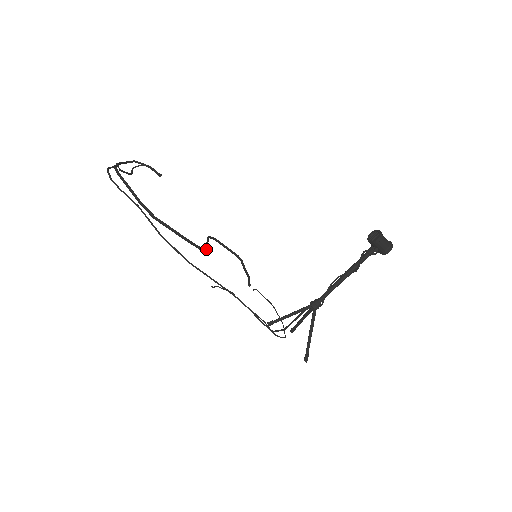
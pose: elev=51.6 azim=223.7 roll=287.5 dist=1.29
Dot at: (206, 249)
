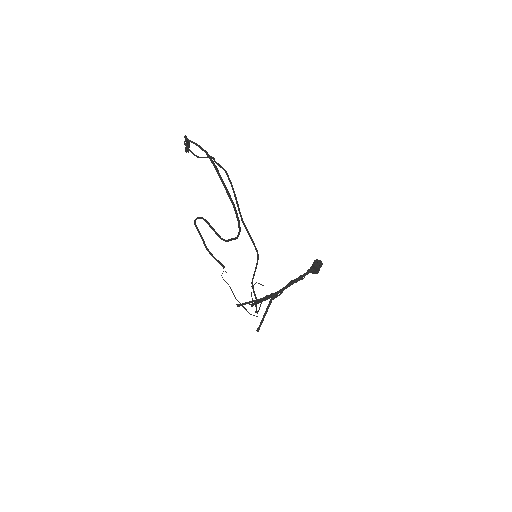
Dot at: (223, 239)
